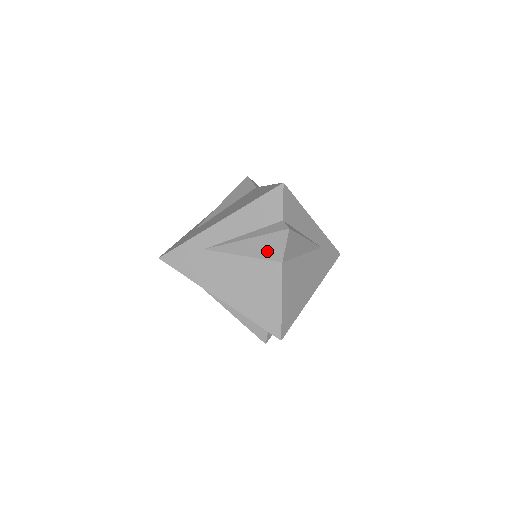
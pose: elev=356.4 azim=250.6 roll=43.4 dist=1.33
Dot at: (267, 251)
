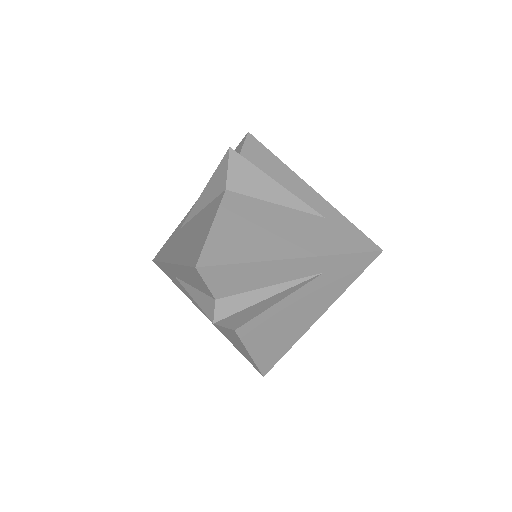
Dot at: occluded
